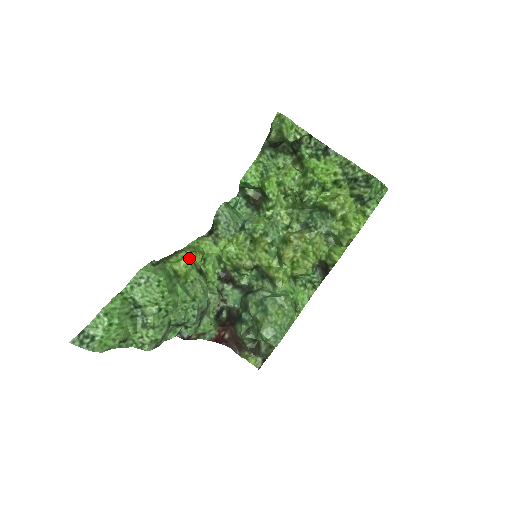
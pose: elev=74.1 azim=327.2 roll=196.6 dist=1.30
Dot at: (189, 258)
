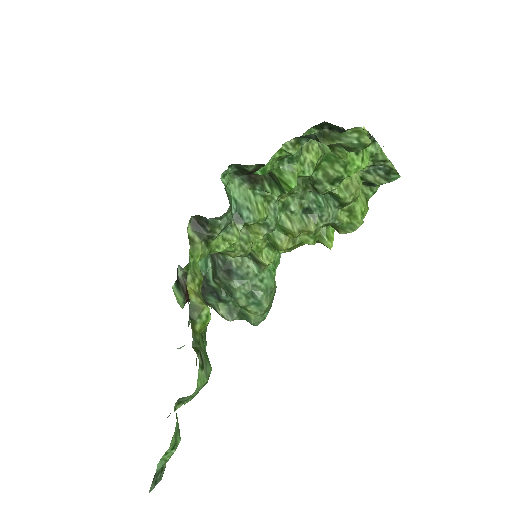
Dot at: (206, 305)
